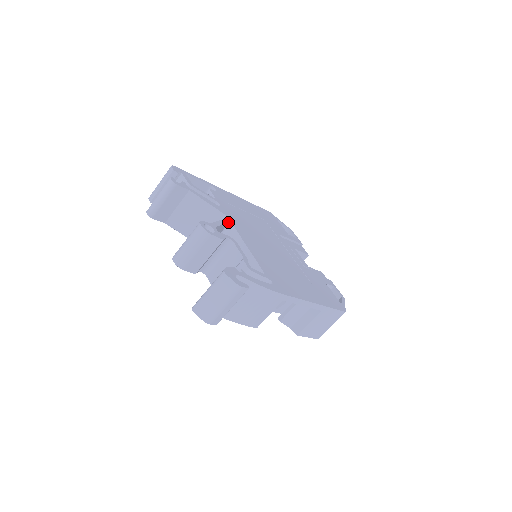
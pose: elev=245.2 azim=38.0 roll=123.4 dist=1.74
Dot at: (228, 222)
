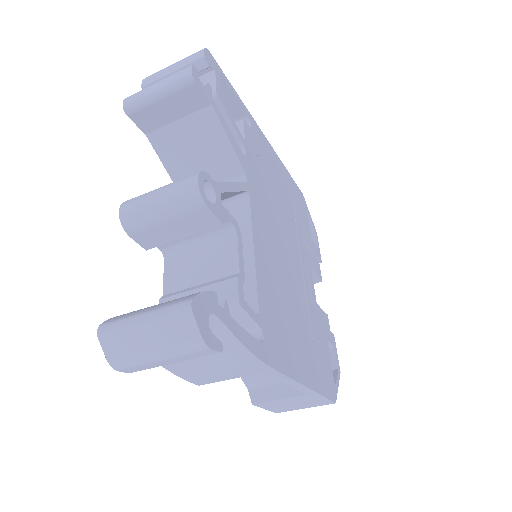
Dot at: (245, 190)
